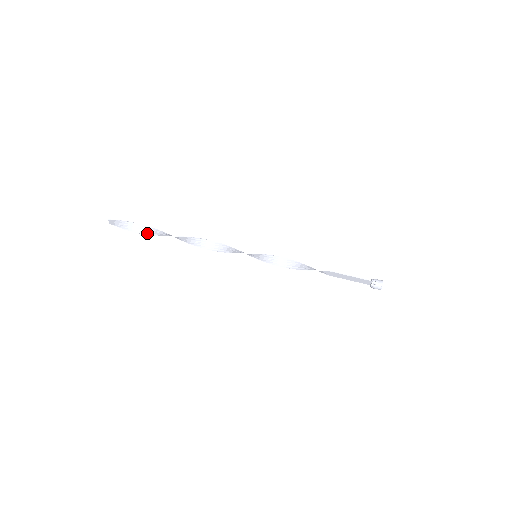
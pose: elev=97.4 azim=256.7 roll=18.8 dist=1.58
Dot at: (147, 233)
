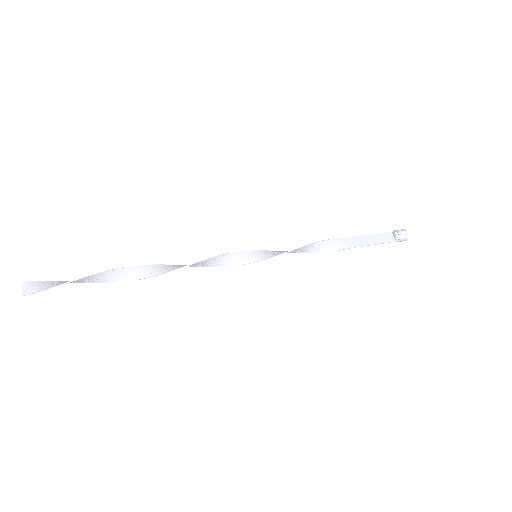
Dot at: (92, 276)
